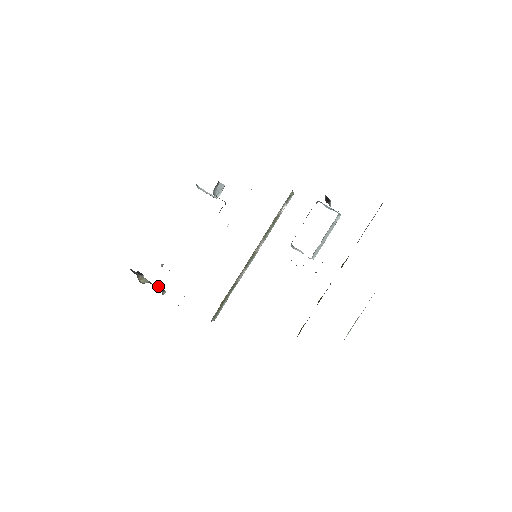
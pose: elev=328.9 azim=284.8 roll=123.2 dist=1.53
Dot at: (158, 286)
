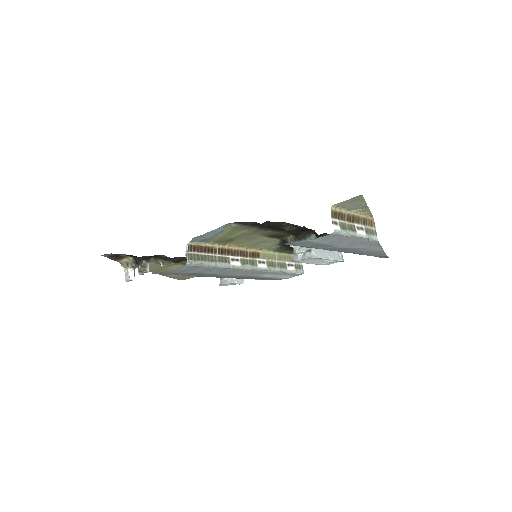
Dot at: occluded
